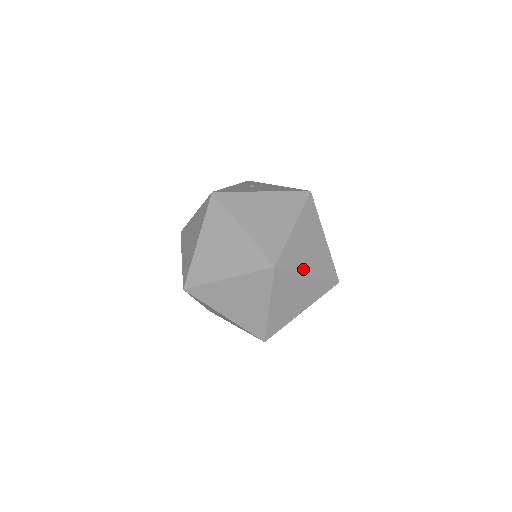
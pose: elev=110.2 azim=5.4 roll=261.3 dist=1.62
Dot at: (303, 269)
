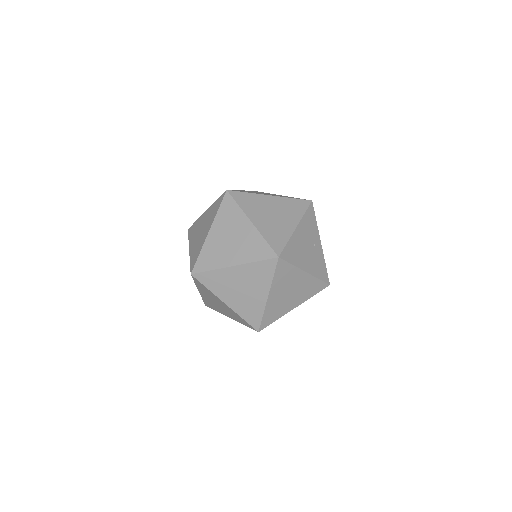
Dot at: occluded
